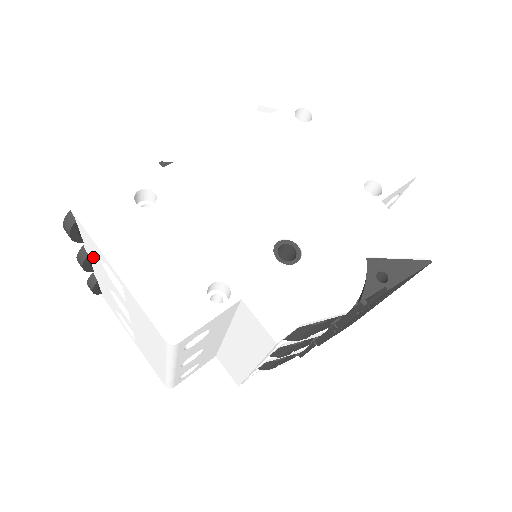
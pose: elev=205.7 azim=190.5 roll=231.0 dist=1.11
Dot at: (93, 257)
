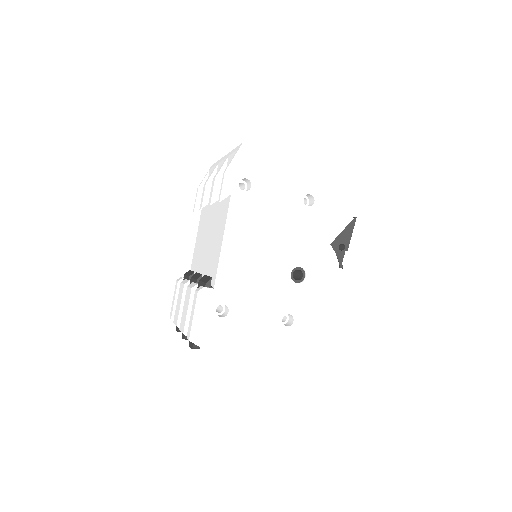
Dot at: occluded
